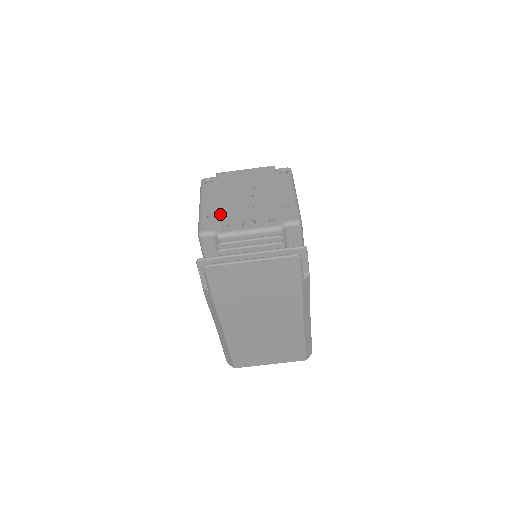
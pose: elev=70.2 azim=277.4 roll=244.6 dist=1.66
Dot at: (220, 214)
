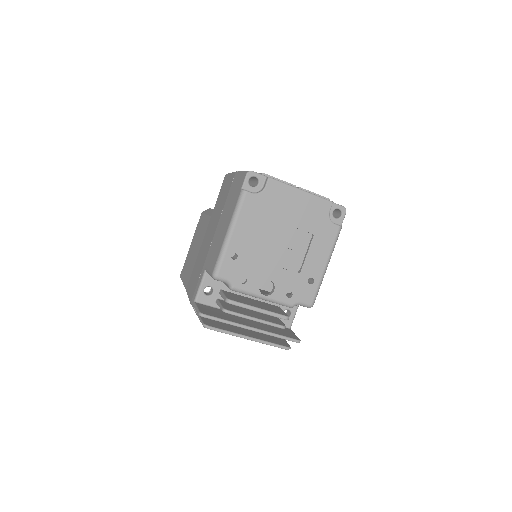
Dot at: (245, 258)
